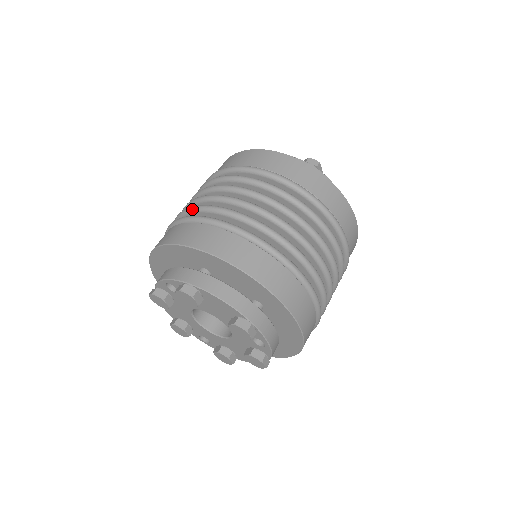
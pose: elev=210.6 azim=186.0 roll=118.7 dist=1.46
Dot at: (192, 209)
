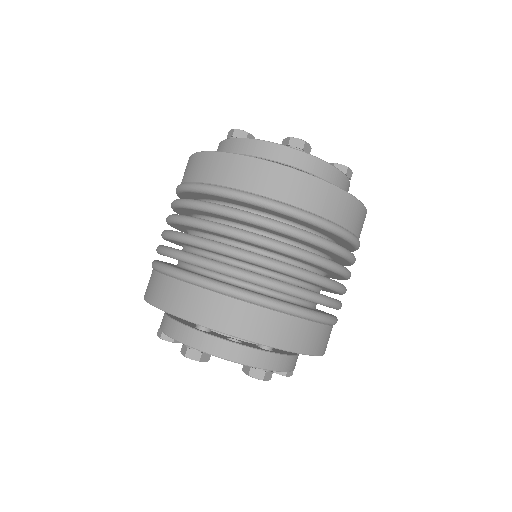
Dot at: (271, 287)
